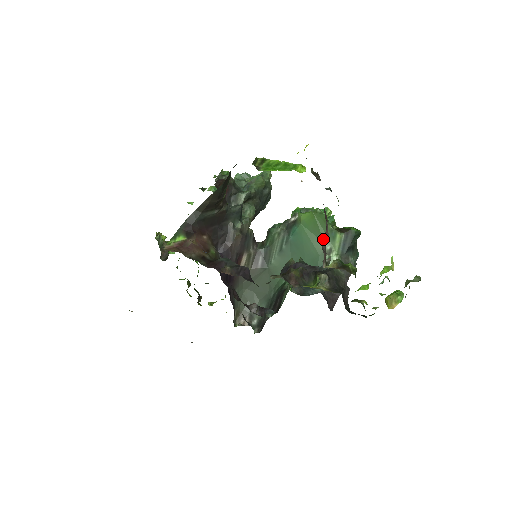
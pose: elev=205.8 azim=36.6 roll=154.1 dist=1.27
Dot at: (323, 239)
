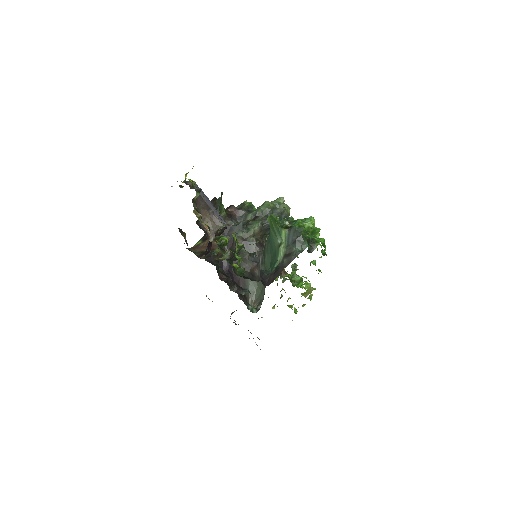
Dot at: (206, 222)
